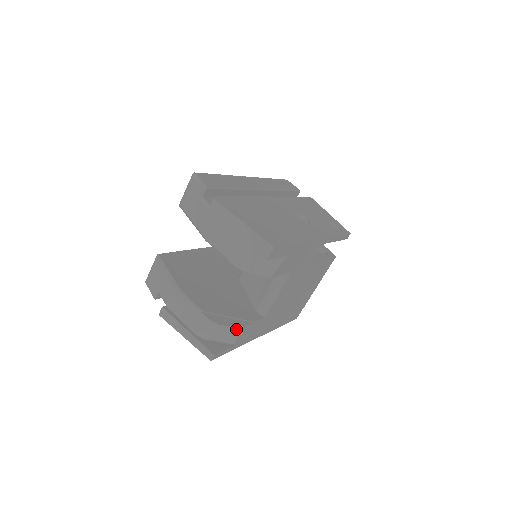
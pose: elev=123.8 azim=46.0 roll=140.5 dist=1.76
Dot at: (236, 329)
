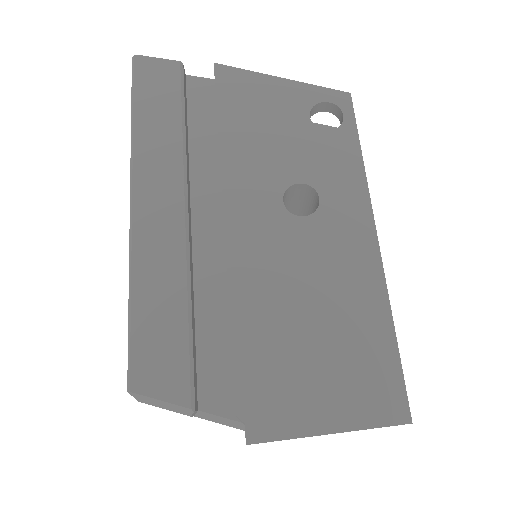
Dot at: occluded
